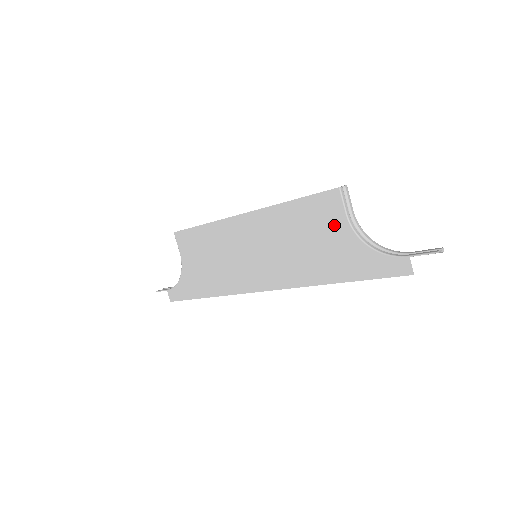
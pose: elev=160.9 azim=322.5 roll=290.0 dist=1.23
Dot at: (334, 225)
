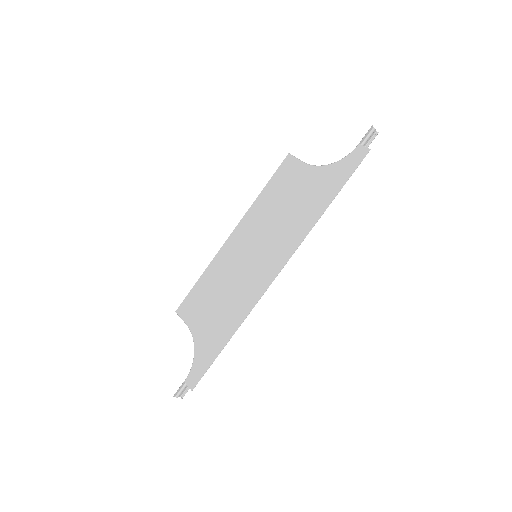
Dot at: (300, 175)
